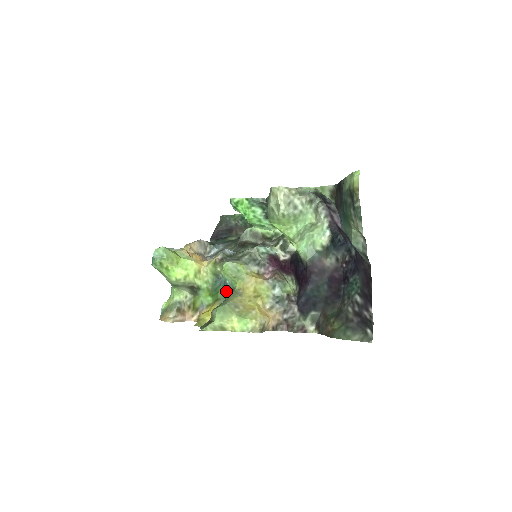
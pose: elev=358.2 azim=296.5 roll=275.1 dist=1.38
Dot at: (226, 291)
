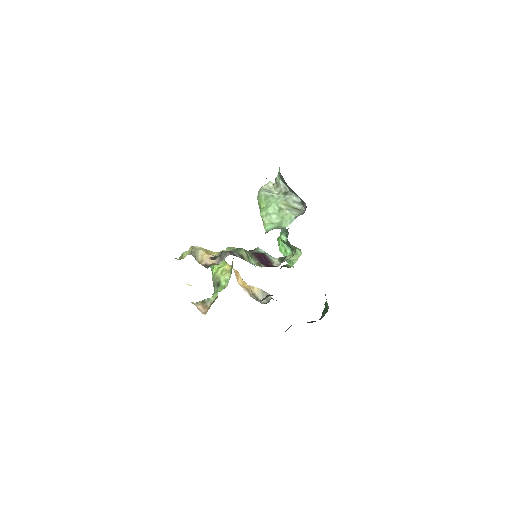
Dot at: occluded
